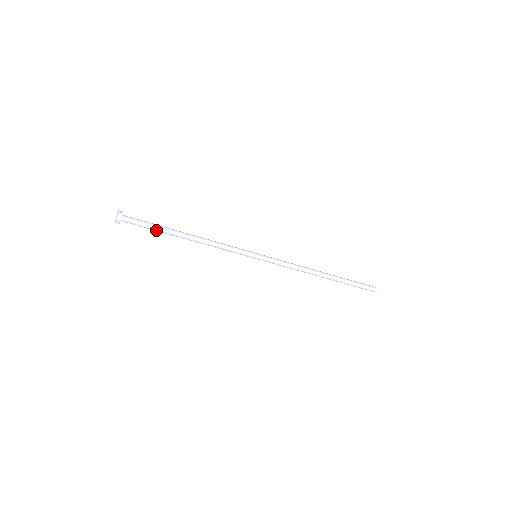
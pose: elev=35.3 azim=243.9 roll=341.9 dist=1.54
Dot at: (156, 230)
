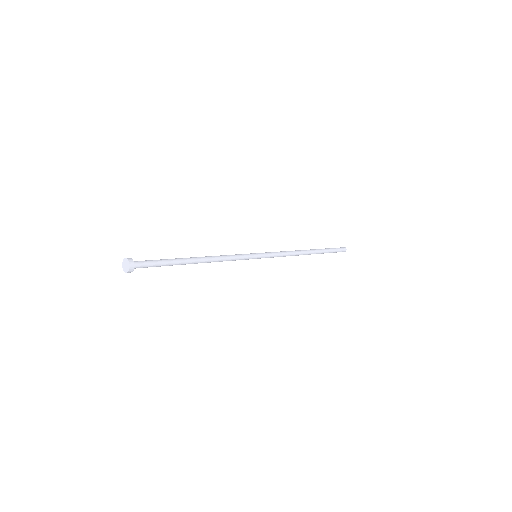
Dot at: (167, 265)
